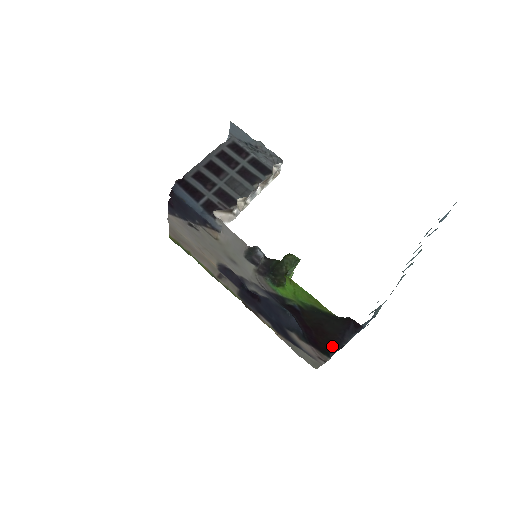
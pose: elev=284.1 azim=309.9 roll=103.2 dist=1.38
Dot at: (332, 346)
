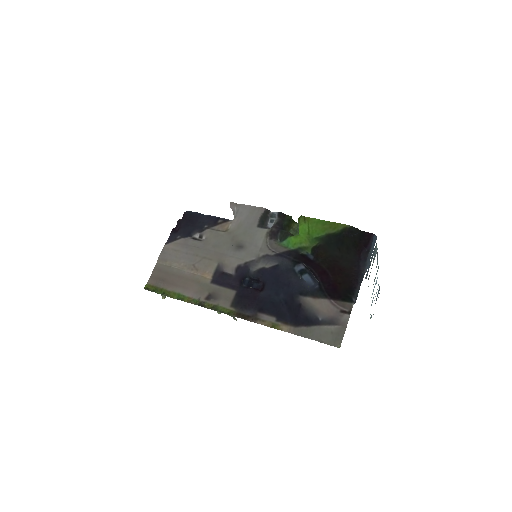
Dot at: (352, 281)
